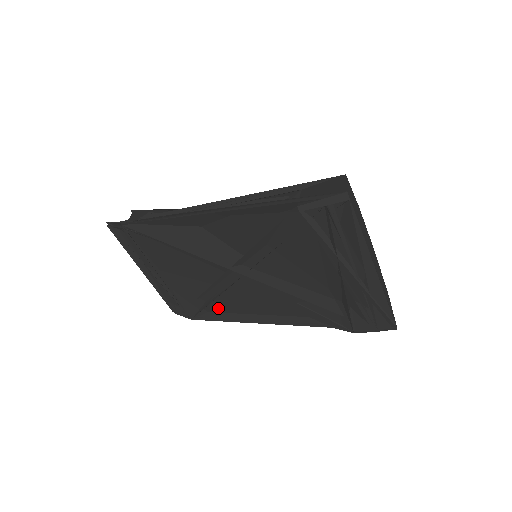
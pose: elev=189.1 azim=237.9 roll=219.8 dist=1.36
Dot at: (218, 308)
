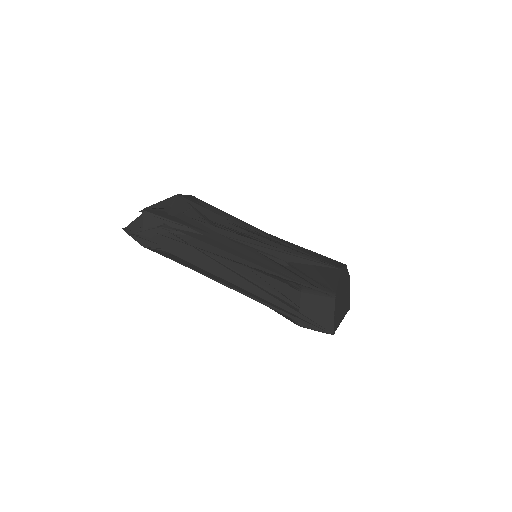
Dot at: occluded
